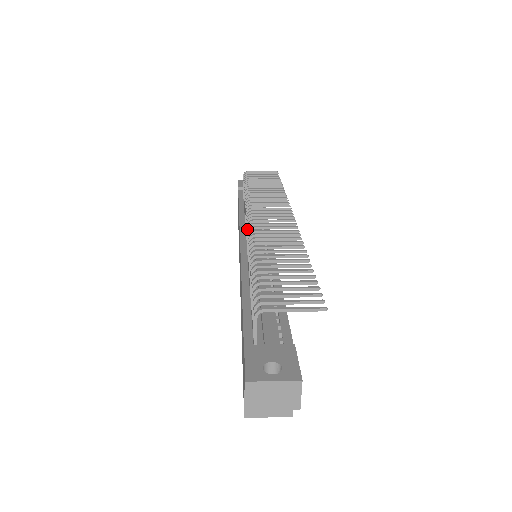
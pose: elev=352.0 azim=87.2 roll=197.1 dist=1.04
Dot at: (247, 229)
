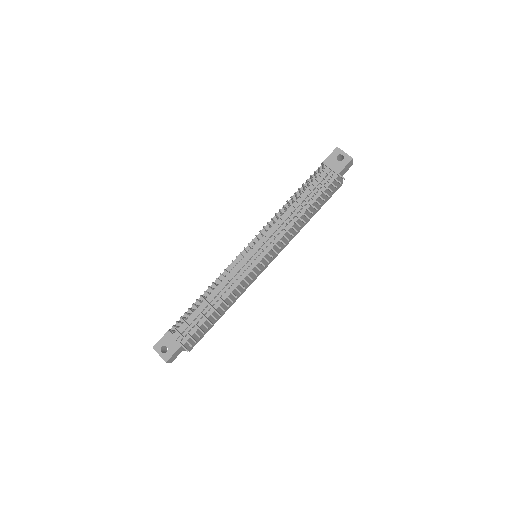
Dot at: (236, 257)
